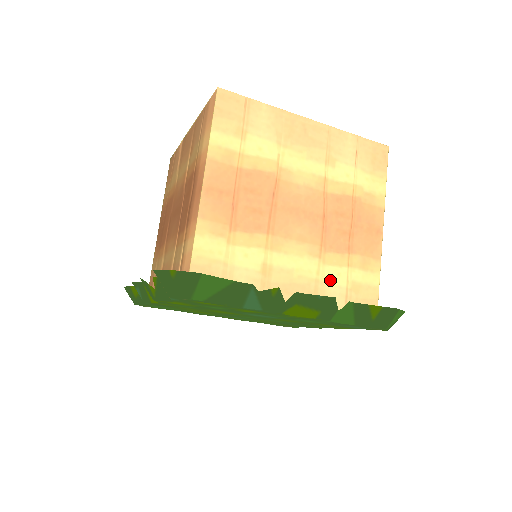
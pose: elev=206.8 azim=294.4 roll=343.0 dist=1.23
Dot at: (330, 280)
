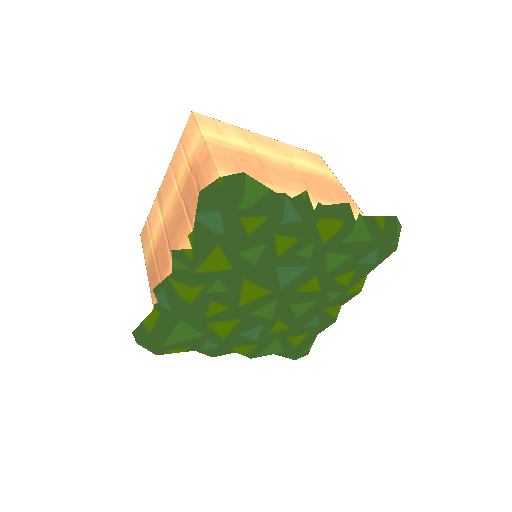
Dot at: occluded
